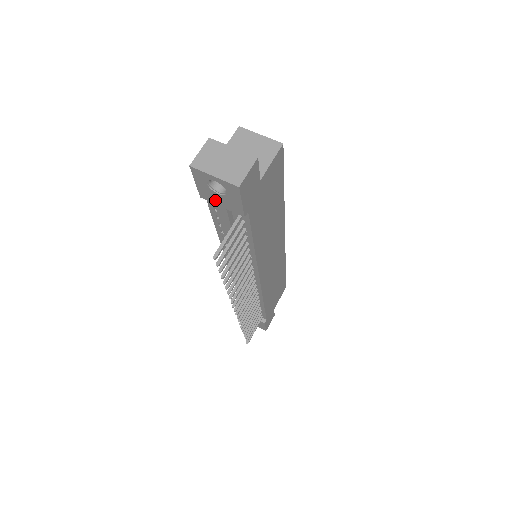
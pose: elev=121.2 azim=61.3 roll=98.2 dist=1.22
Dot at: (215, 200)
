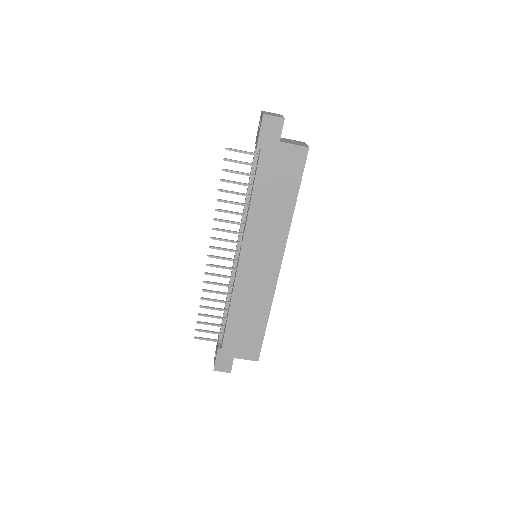
Dot at: occluded
